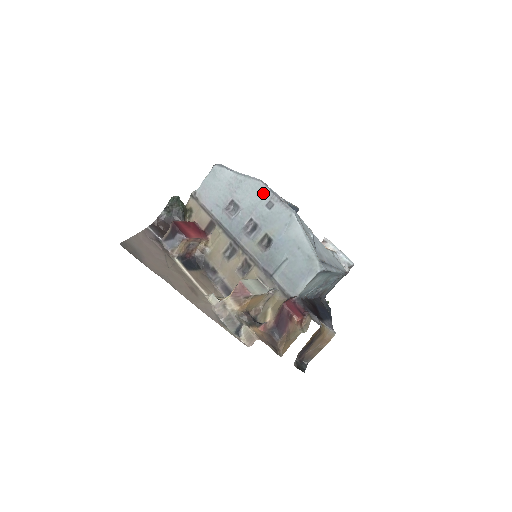
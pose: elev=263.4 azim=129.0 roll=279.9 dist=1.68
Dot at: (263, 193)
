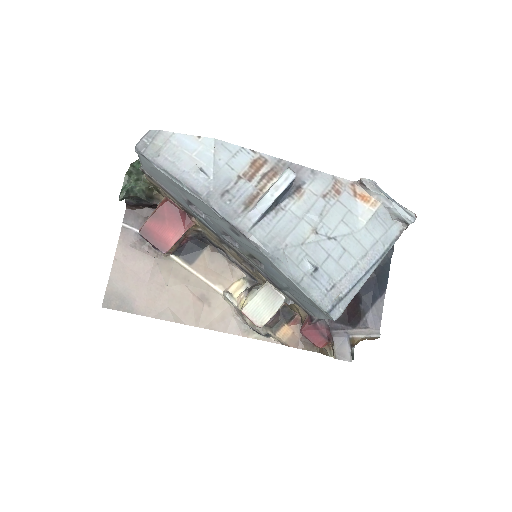
Dot at: (217, 216)
